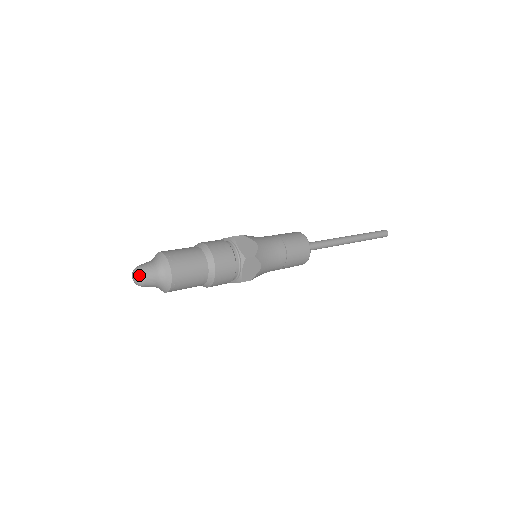
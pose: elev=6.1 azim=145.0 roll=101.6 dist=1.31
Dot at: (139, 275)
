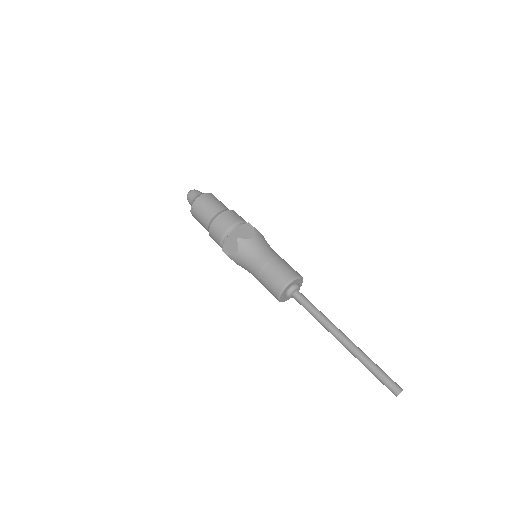
Dot at: (194, 190)
